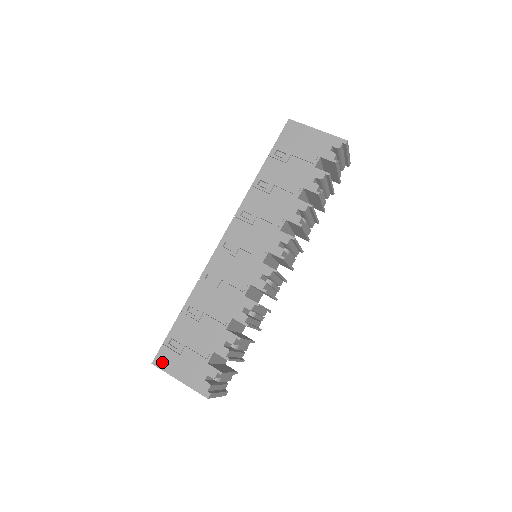
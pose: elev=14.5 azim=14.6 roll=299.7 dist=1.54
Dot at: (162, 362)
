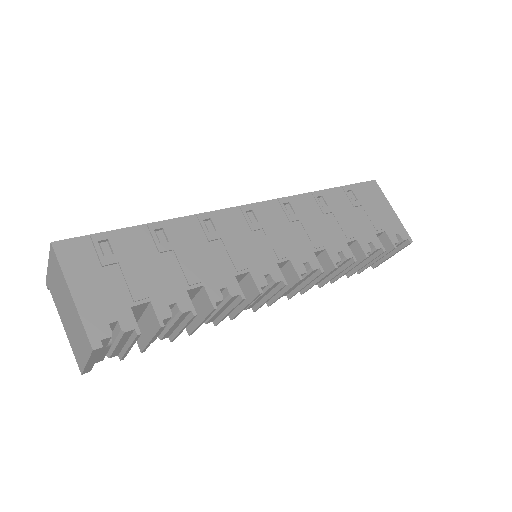
Dot at: (68, 253)
